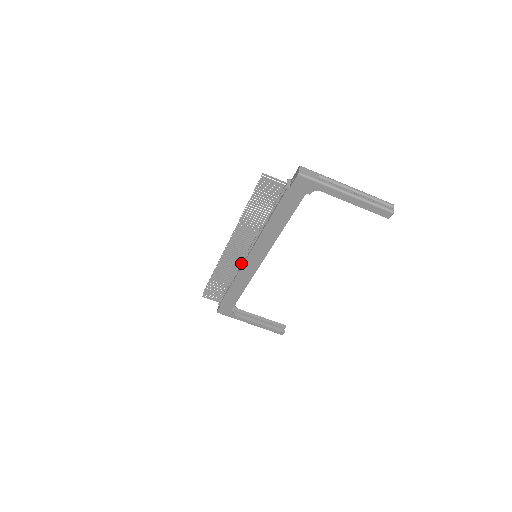
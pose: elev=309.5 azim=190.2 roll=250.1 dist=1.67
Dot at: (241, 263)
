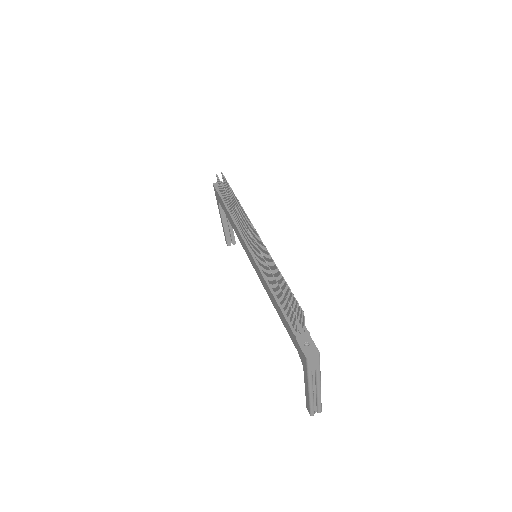
Dot at: (246, 238)
